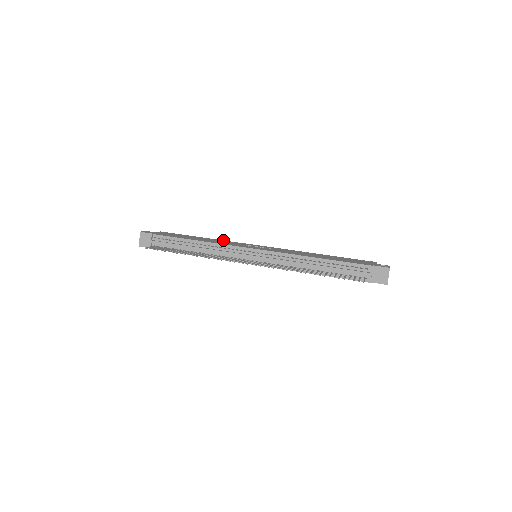
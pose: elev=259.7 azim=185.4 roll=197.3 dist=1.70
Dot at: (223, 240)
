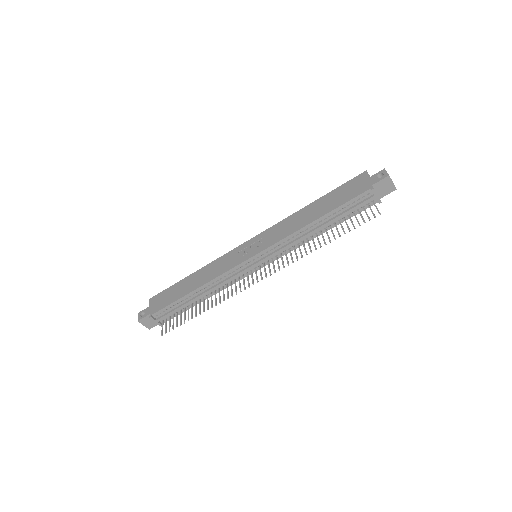
Dot at: (211, 262)
